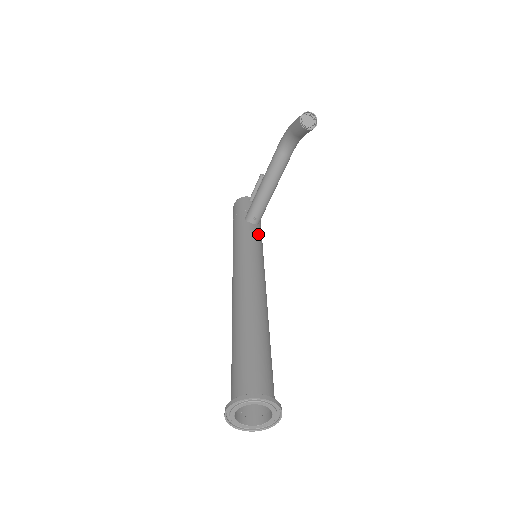
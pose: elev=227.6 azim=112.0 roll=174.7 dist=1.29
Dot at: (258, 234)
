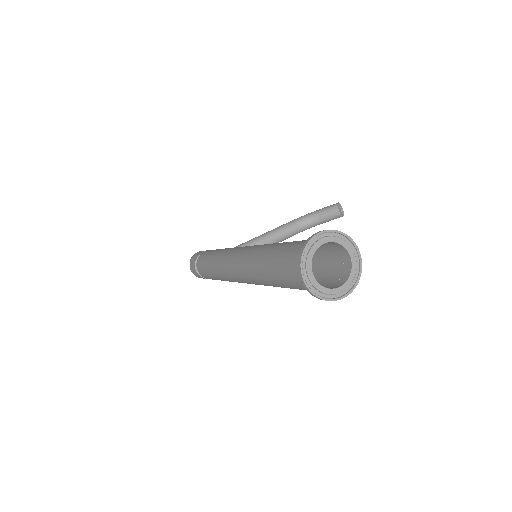
Dot at: occluded
